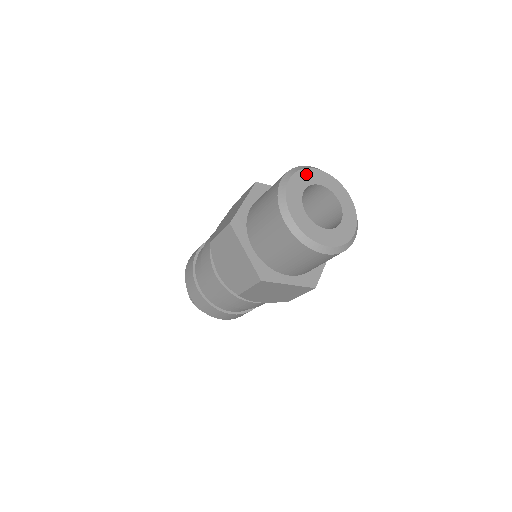
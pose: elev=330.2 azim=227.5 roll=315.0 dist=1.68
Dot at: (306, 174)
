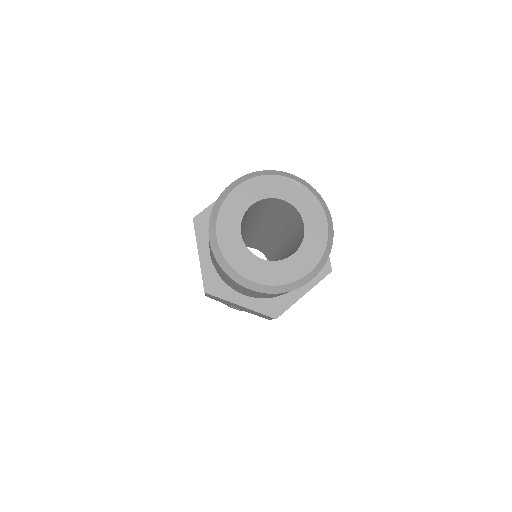
Dot at: (267, 182)
